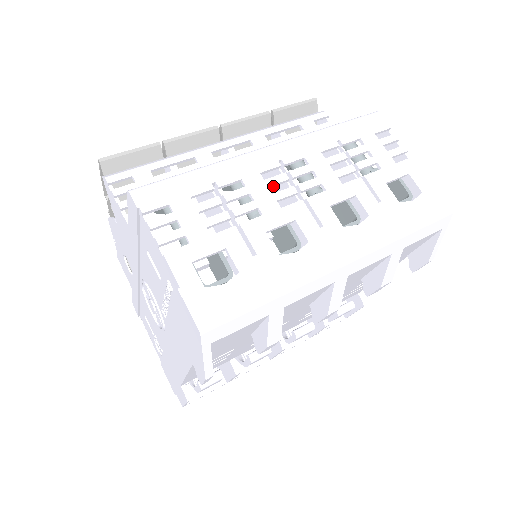
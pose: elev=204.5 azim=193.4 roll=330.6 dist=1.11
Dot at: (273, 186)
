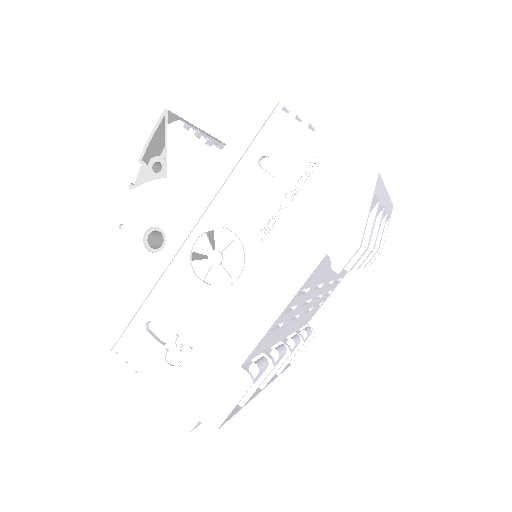
Dot at: occluded
